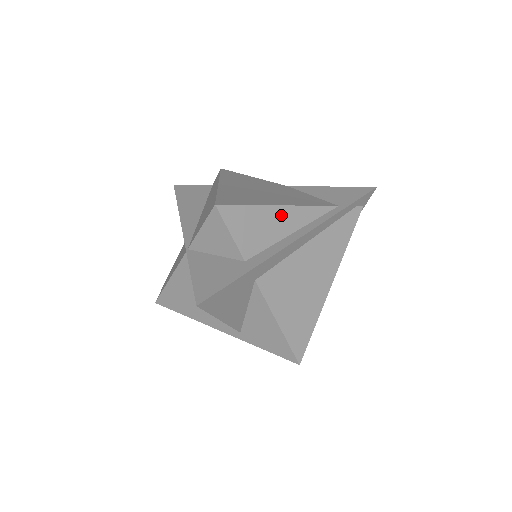
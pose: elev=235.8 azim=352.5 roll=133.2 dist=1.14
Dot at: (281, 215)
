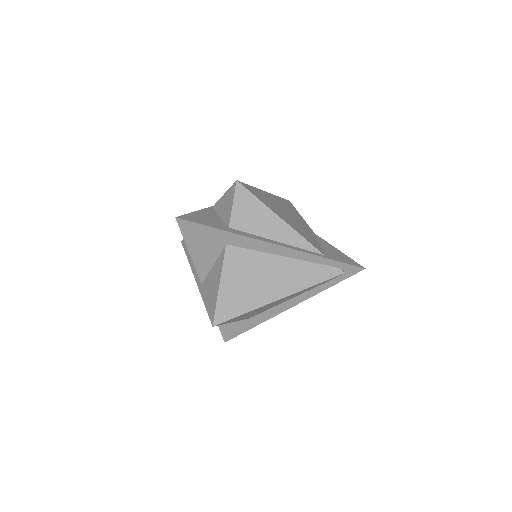
Dot at: (276, 223)
